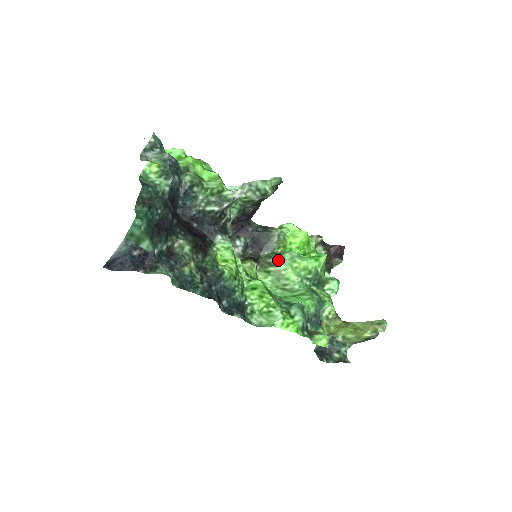
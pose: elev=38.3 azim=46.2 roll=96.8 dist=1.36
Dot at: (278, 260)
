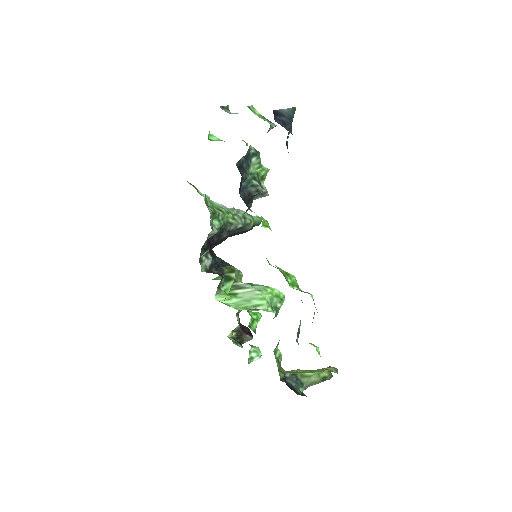
Dot at: (248, 284)
